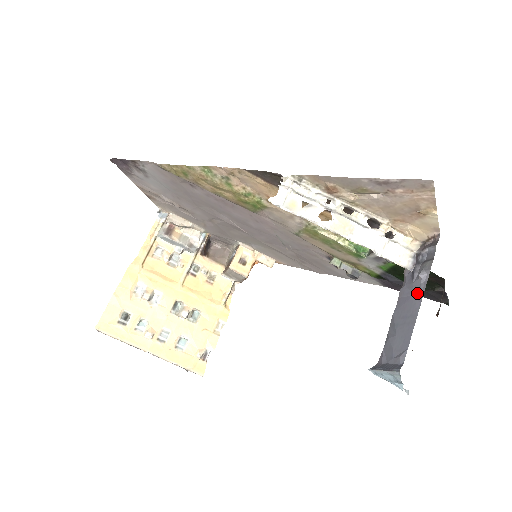
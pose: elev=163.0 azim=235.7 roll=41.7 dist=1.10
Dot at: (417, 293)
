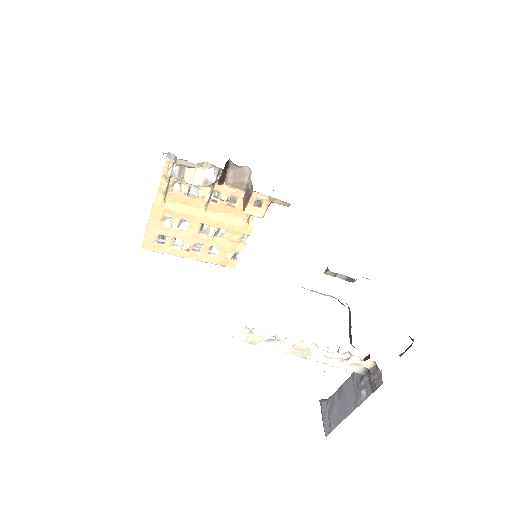
Dot at: (356, 399)
